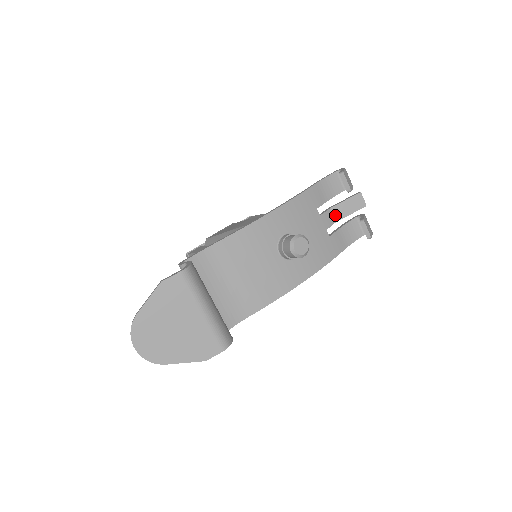
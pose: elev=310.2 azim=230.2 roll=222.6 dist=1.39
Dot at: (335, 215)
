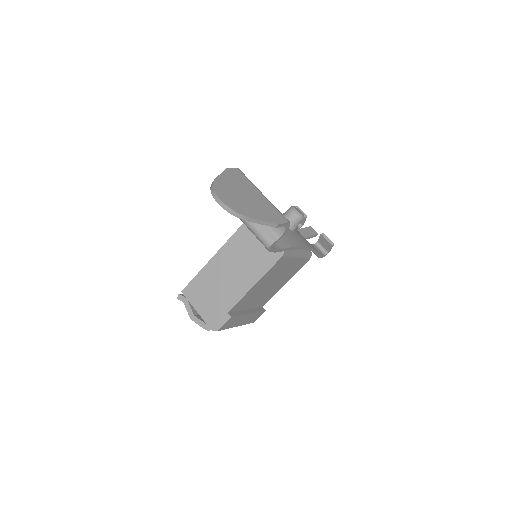
Dot at: (301, 234)
